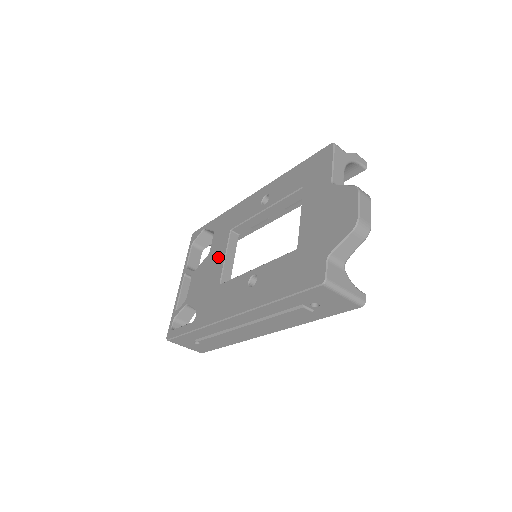
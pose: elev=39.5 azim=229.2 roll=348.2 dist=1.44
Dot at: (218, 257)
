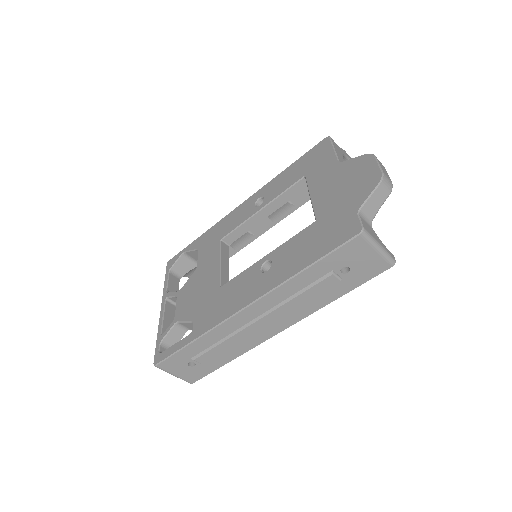
Dot at: (211, 266)
